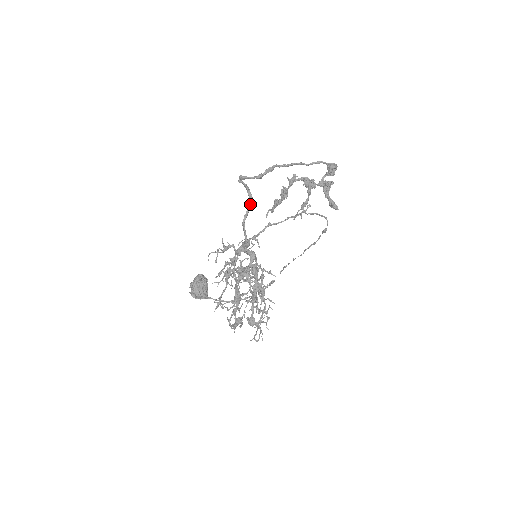
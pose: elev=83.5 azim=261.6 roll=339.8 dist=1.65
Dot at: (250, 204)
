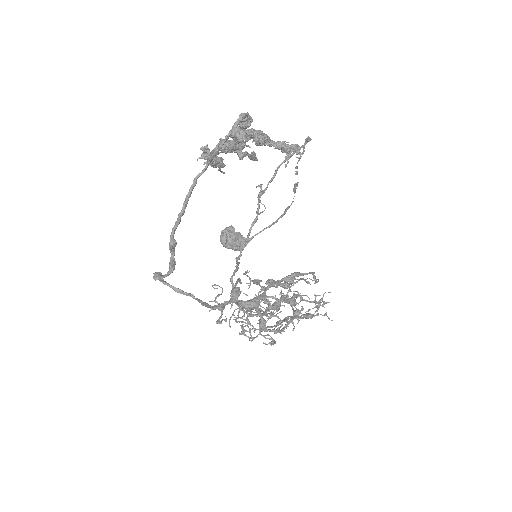
Dot at: occluded
